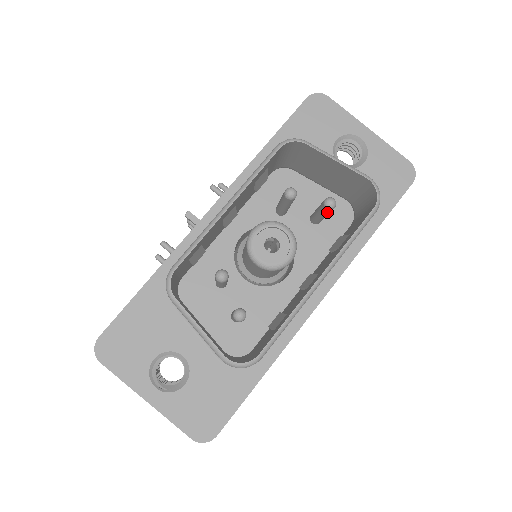
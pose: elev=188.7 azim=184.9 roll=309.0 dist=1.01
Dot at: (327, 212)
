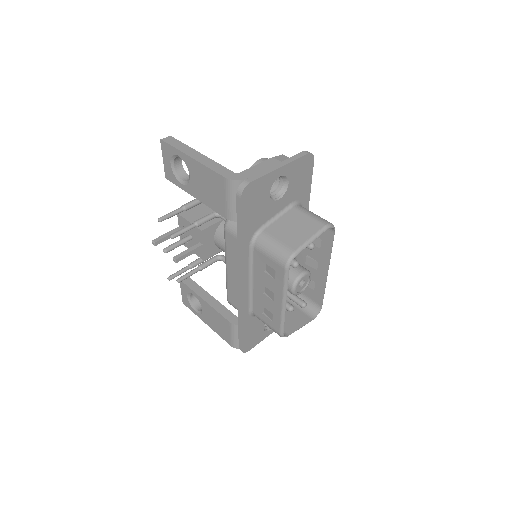
Dot at: occluded
